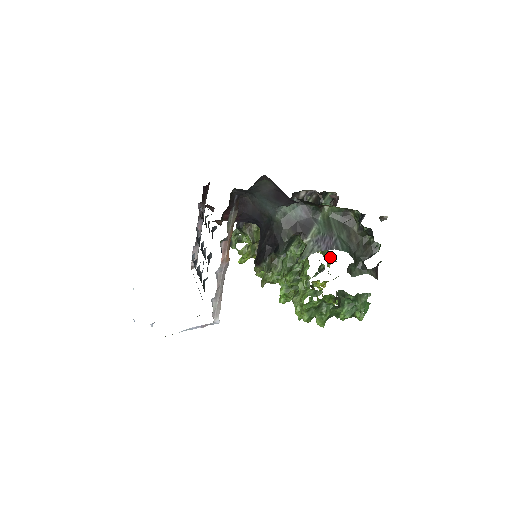
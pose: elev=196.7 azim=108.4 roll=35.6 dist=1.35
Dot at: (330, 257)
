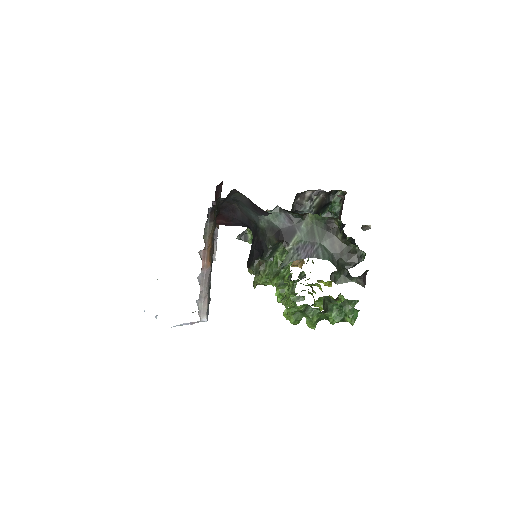
Dot at: occluded
